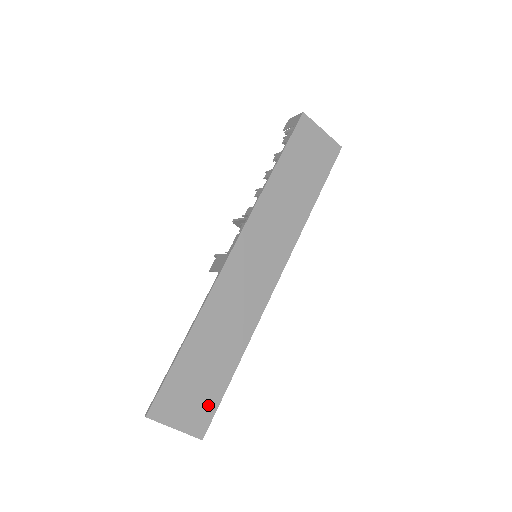
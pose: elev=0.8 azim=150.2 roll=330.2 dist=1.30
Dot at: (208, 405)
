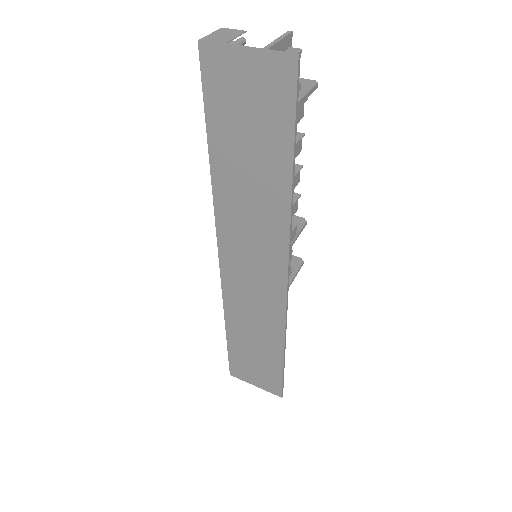
Dot at: (273, 377)
